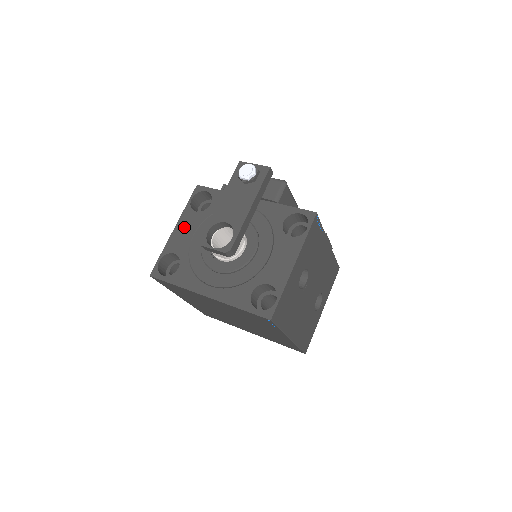
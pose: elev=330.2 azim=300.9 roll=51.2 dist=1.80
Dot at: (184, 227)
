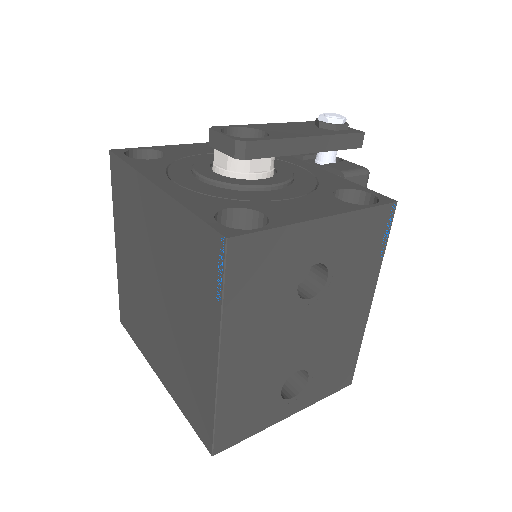
Dot at: (201, 147)
